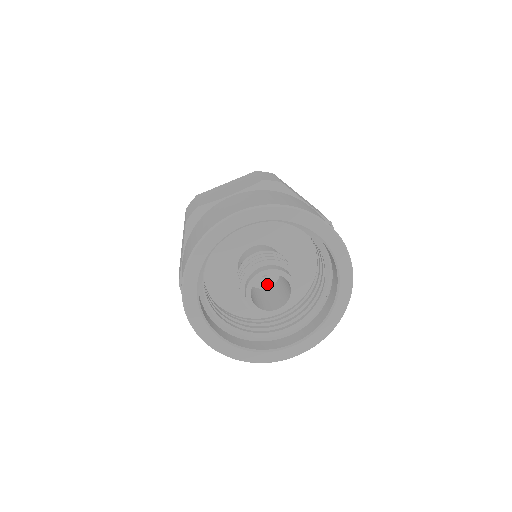
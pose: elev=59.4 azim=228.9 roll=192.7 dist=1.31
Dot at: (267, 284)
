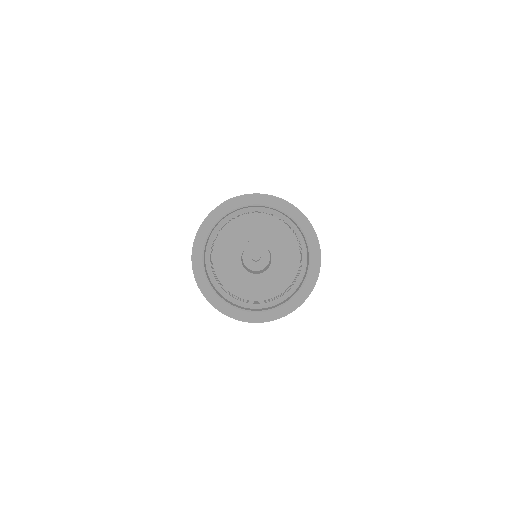
Dot at: (265, 263)
